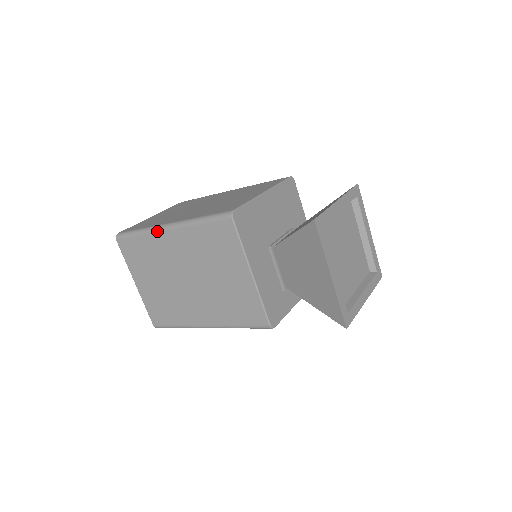
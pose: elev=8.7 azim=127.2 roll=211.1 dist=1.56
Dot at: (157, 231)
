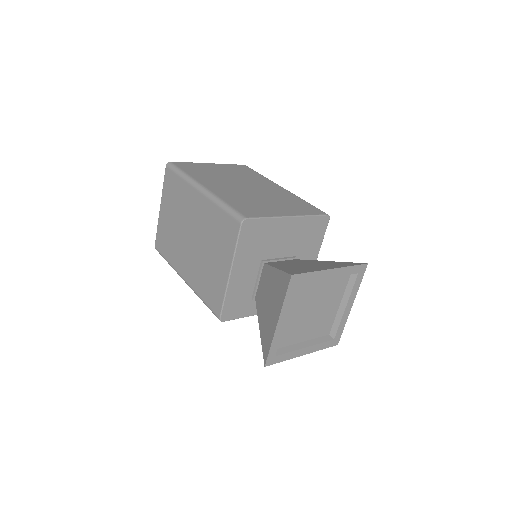
Dot at: (193, 185)
